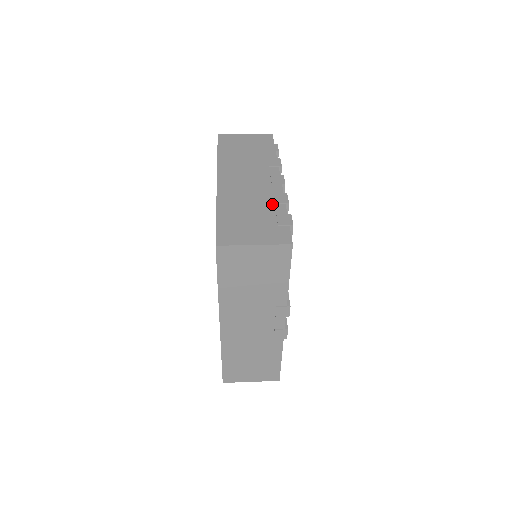
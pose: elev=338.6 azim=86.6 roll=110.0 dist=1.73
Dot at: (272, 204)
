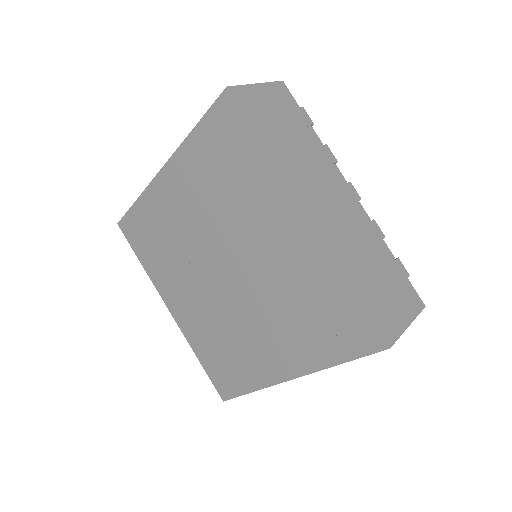
Dot at: (377, 245)
